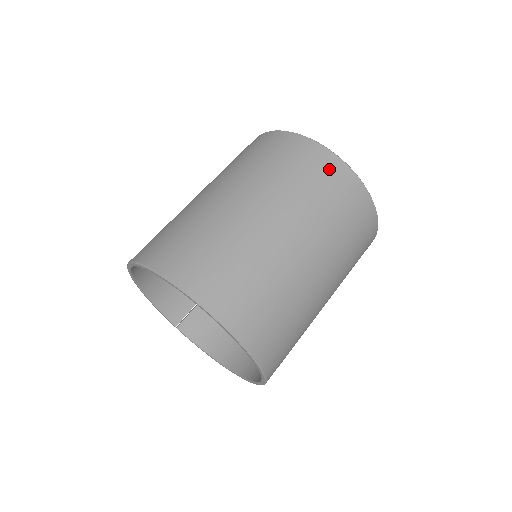
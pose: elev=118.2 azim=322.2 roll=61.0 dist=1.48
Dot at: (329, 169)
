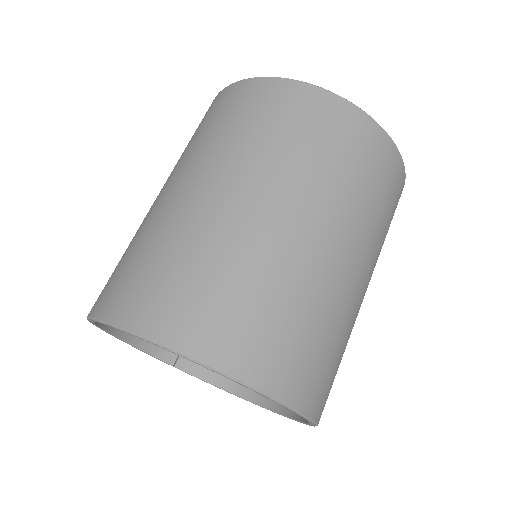
Dot at: (335, 118)
